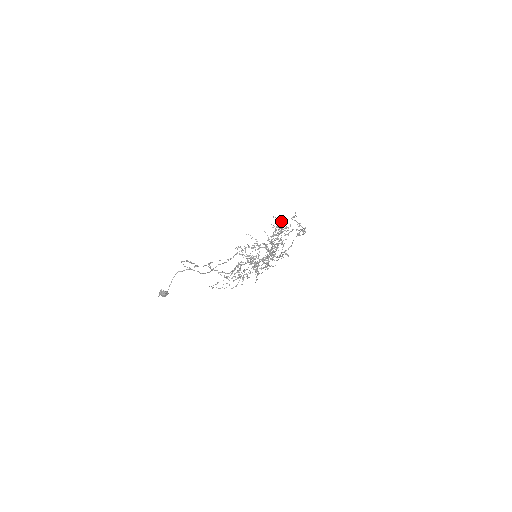
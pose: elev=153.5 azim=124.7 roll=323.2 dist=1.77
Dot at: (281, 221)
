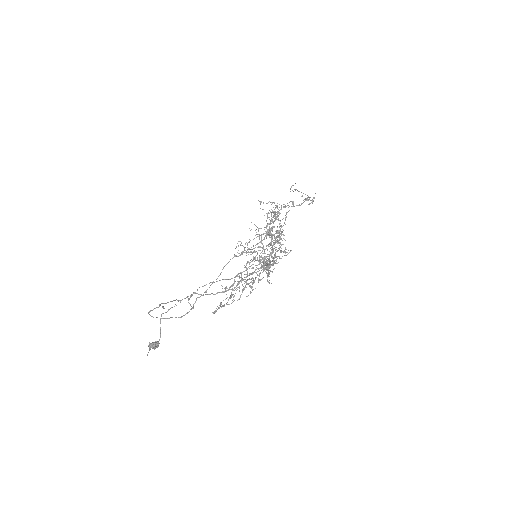
Dot at: occluded
